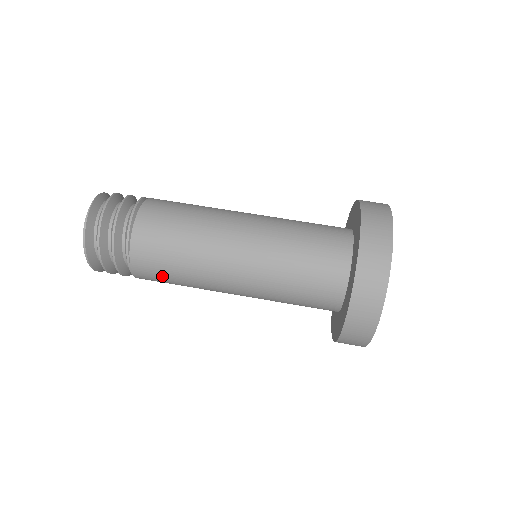
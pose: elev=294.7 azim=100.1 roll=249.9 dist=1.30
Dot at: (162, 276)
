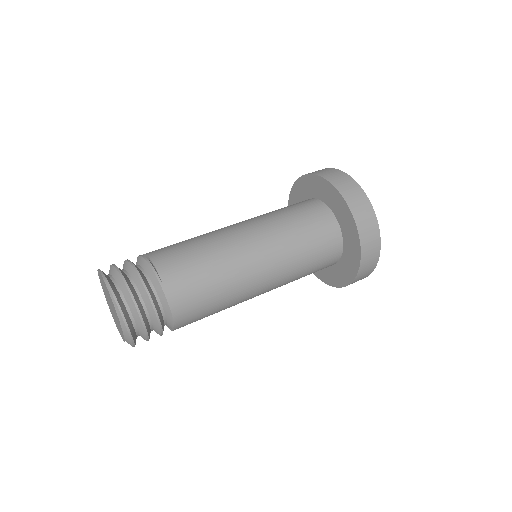
Dot at: (195, 279)
